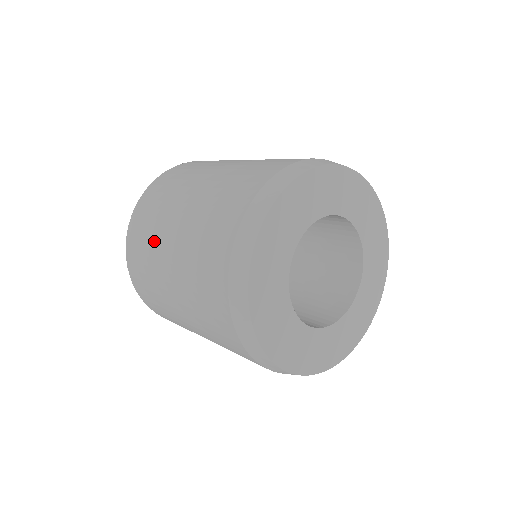
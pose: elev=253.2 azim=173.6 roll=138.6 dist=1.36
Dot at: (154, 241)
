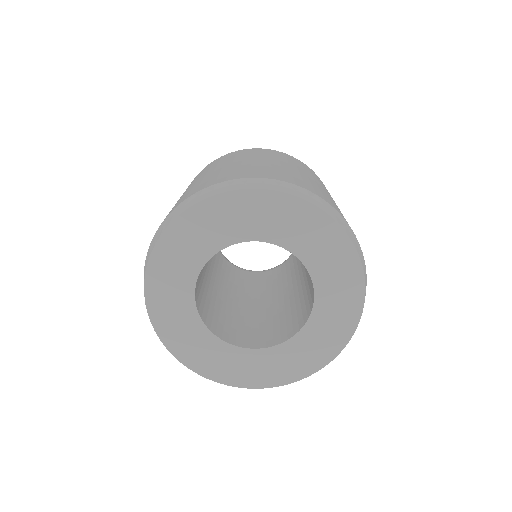
Dot at: (200, 175)
